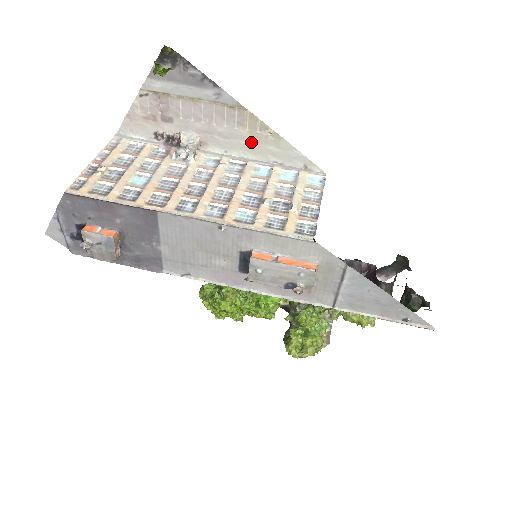
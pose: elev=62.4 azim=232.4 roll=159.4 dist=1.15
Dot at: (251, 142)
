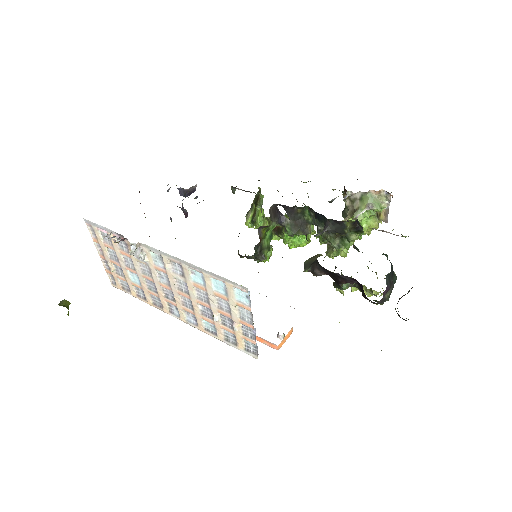
Dot at: occluded
